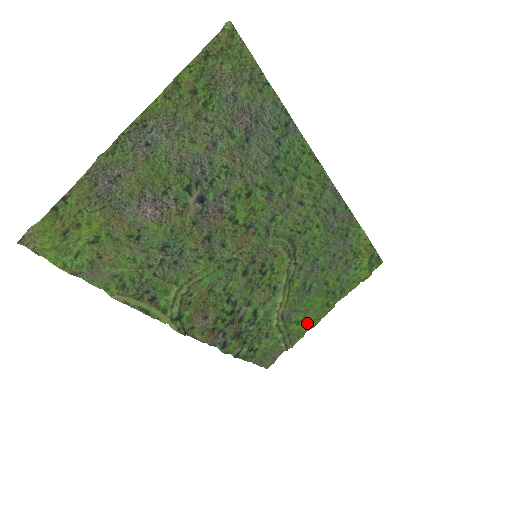
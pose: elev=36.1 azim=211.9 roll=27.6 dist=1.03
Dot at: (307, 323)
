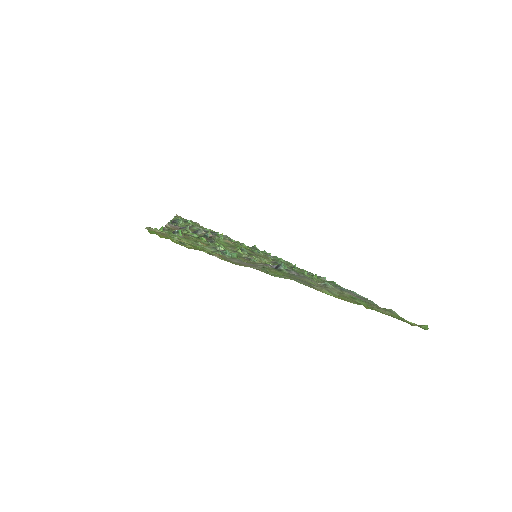
Dot at: occluded
